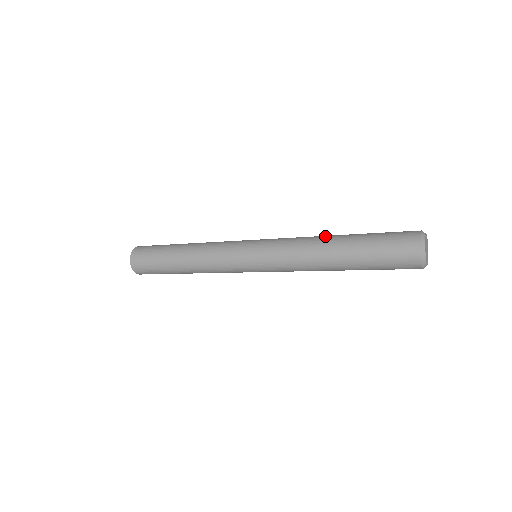
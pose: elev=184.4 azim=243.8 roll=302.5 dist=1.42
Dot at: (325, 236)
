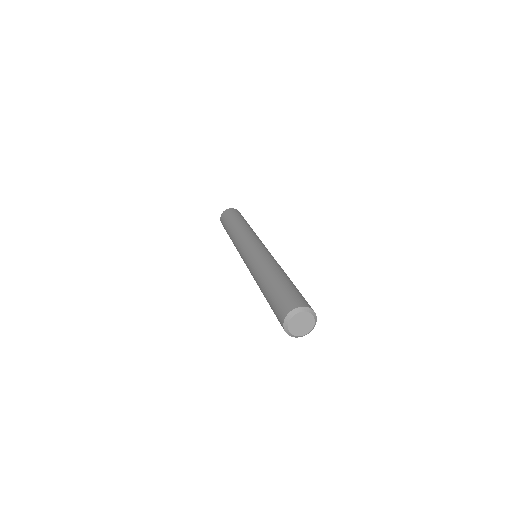
Dot at: (259, 282)
